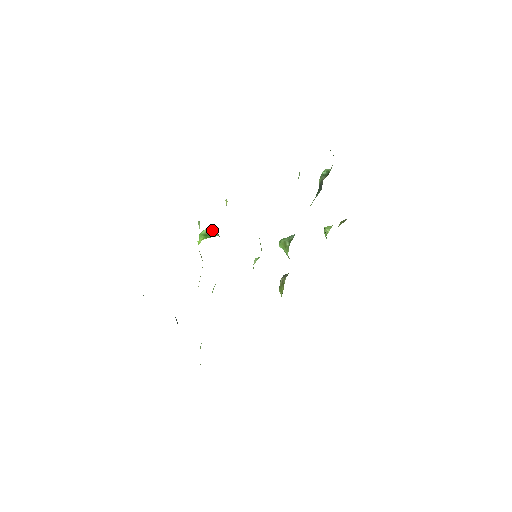
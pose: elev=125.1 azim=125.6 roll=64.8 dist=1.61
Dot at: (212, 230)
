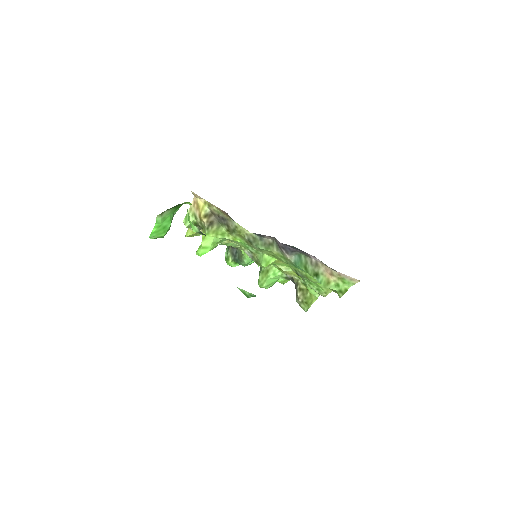
Dot at: occluded
